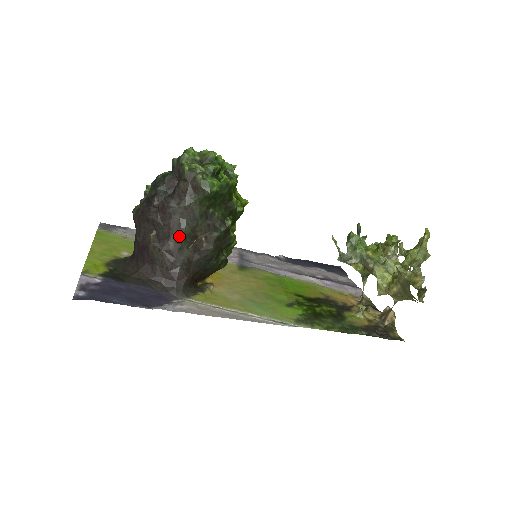
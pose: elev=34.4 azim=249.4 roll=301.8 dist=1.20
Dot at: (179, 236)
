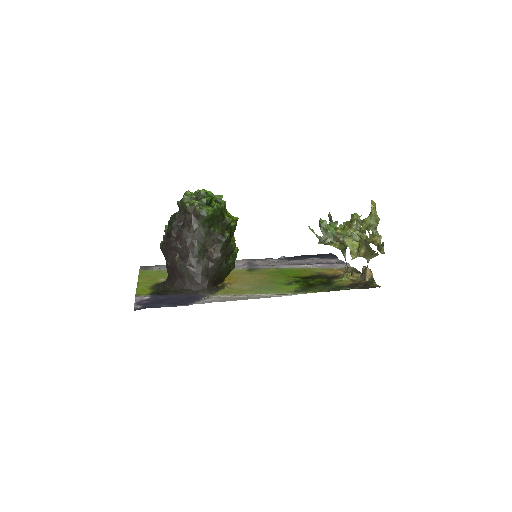
Dot at: (195, 252)
